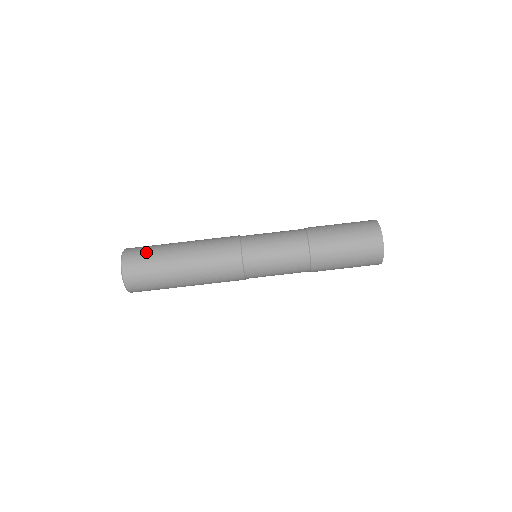
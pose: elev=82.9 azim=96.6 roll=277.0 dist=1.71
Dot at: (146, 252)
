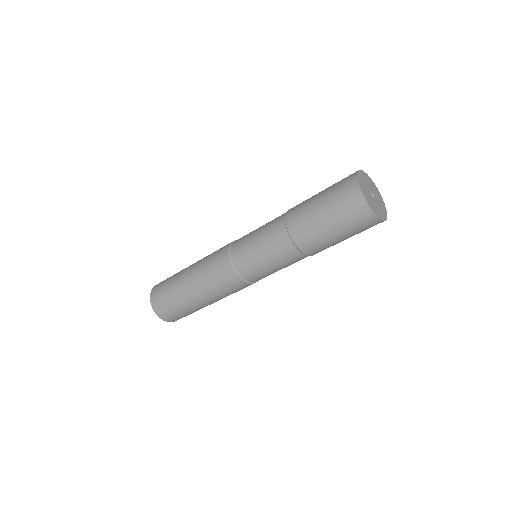
Dot at: (175, 311)
